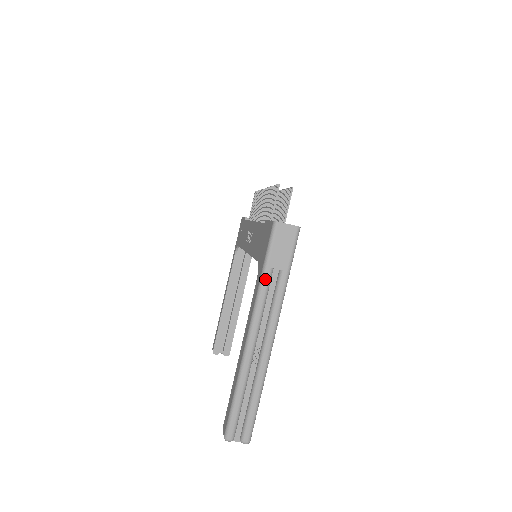
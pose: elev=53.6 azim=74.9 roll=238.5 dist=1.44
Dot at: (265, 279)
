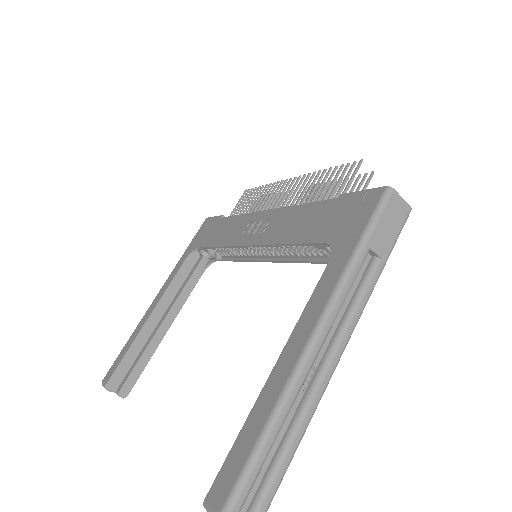
Dot at: (359, 260)
